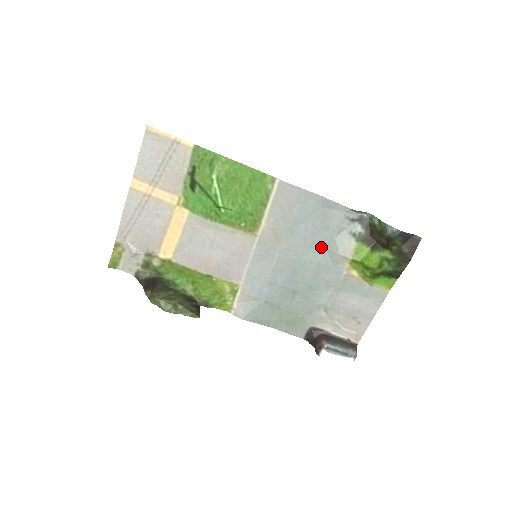
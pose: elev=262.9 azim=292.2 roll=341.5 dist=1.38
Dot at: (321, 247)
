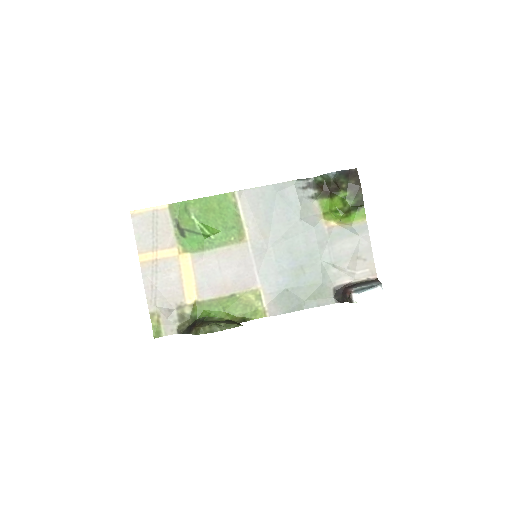
Dot at: (296, 220)
